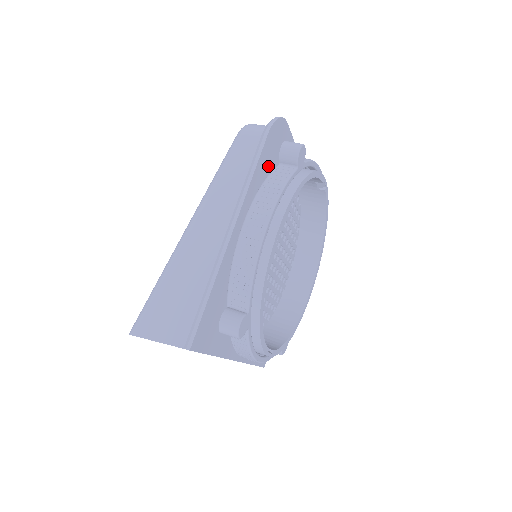
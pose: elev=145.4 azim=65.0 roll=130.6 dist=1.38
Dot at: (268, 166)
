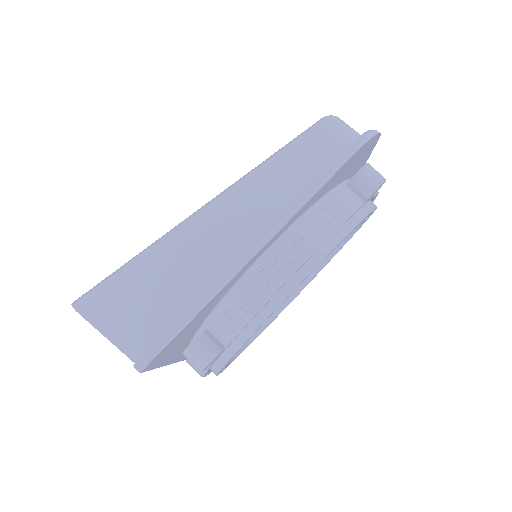
Dot at: (333, 183)
